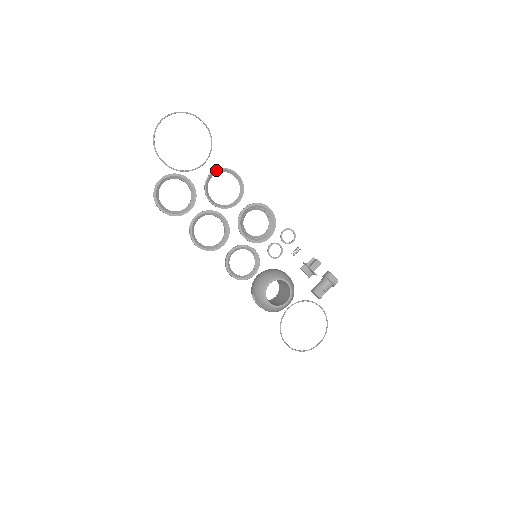
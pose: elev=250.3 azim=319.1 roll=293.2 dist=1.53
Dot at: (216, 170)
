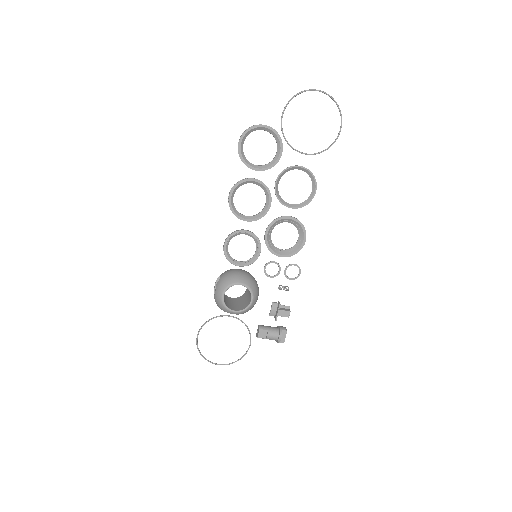
Dot at: (307, 169)
